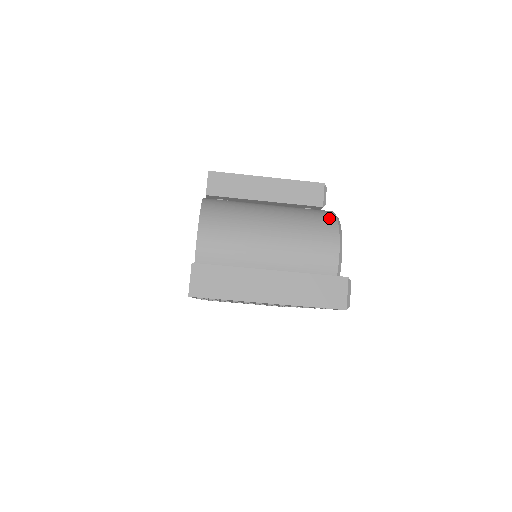
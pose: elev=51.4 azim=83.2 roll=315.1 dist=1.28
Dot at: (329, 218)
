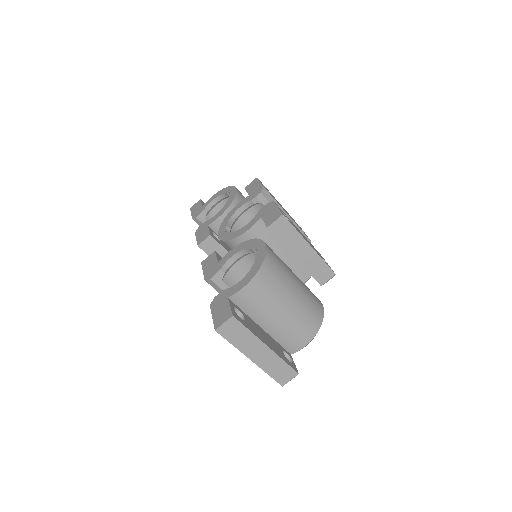
Dot at: (319, 320)
